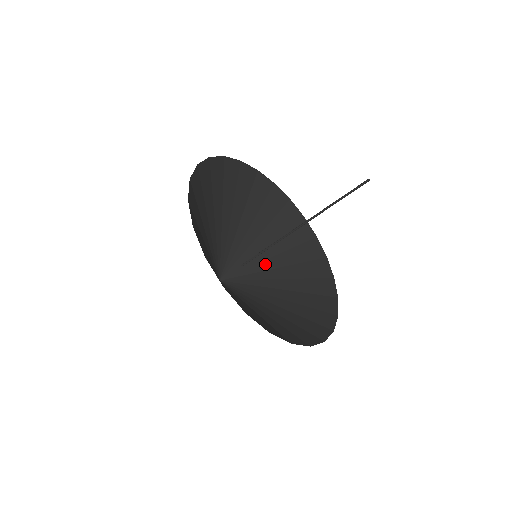
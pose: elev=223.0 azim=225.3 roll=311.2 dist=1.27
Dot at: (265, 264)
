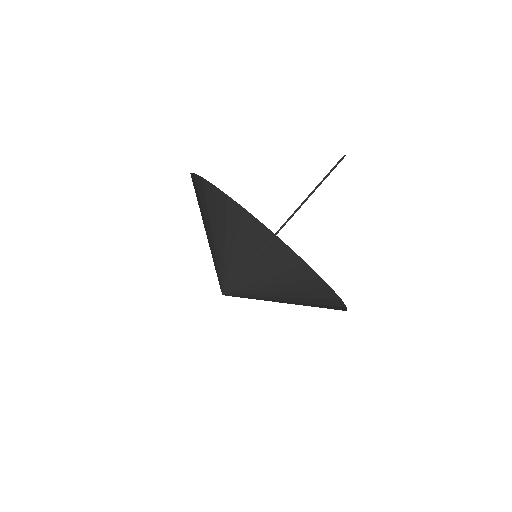
Dot at: (273, 294)
